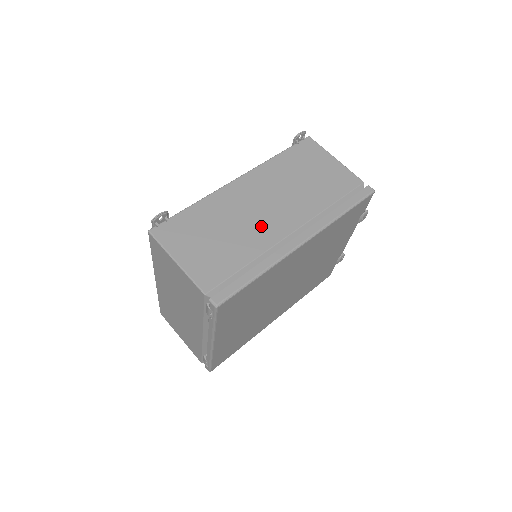
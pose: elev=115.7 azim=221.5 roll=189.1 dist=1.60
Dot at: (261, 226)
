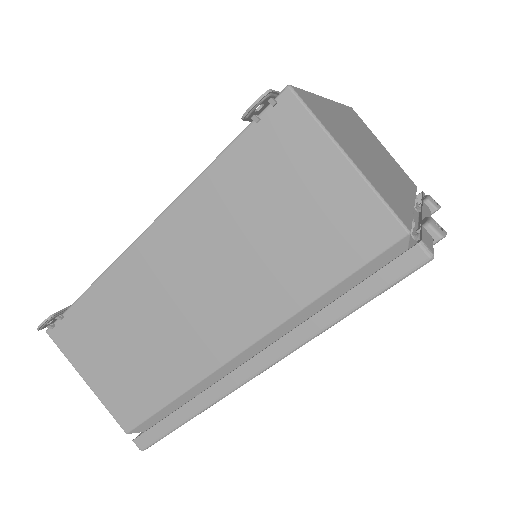
Dot at: (189, 337)
